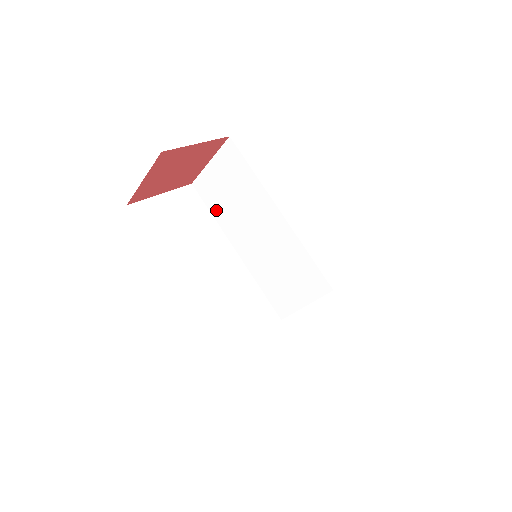
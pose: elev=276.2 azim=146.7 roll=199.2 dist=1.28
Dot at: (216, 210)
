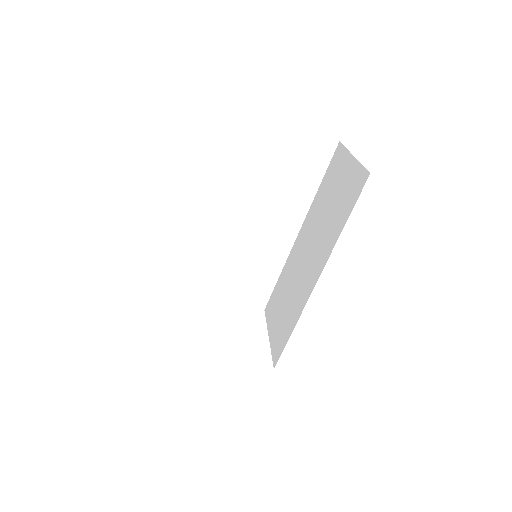
Dot at: (240, 160)
